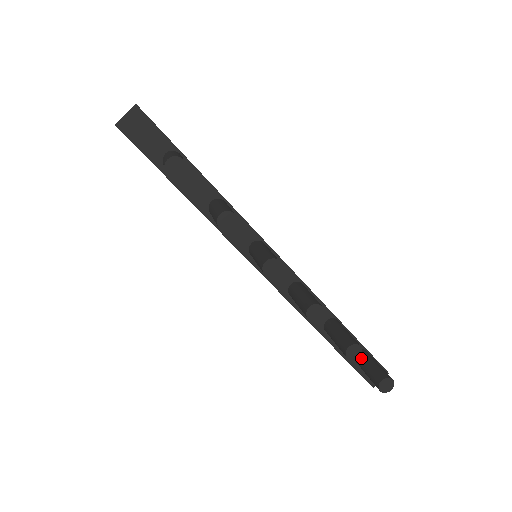
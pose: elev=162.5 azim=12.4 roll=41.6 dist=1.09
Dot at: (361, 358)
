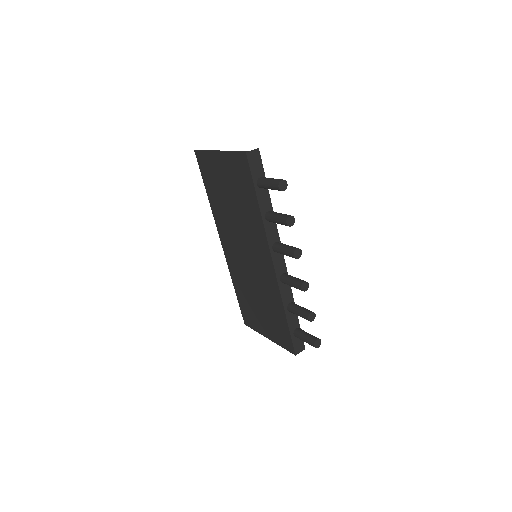
Dot at: (300, 331)
